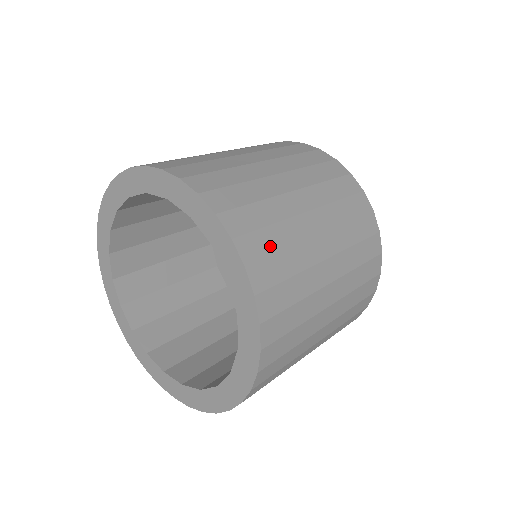
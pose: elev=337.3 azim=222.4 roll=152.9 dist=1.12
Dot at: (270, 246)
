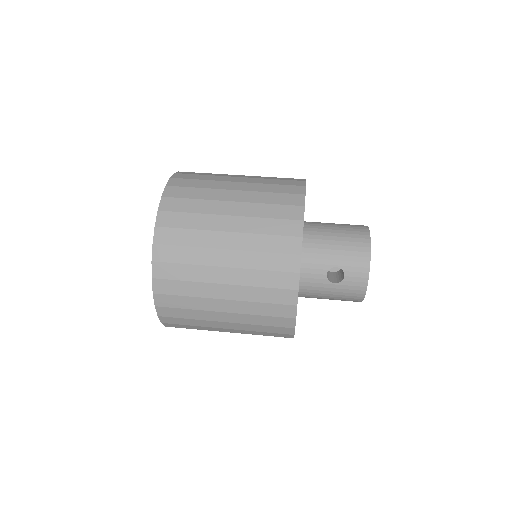
Dot at: (180, 315)
